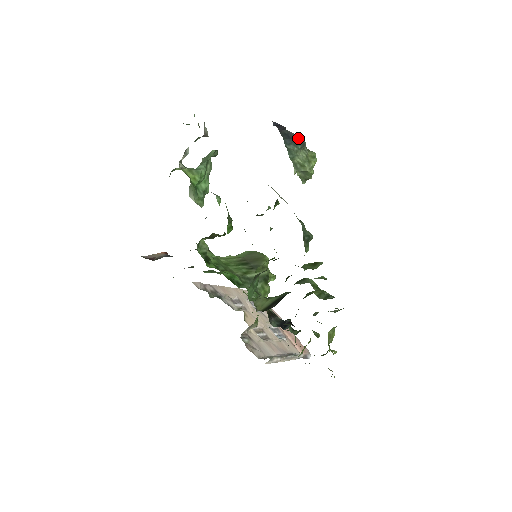
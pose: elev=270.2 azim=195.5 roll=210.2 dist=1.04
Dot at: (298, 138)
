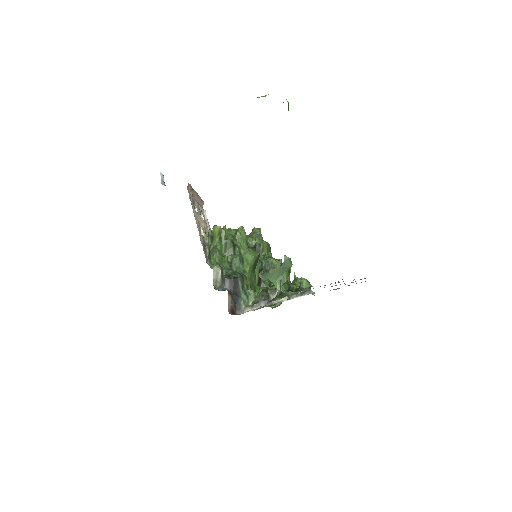
Dot at: occluded
